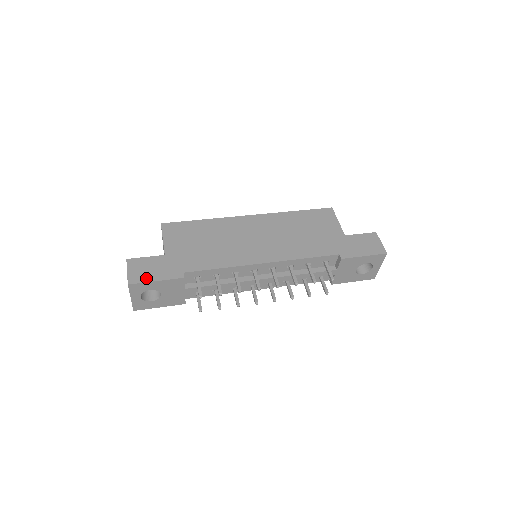
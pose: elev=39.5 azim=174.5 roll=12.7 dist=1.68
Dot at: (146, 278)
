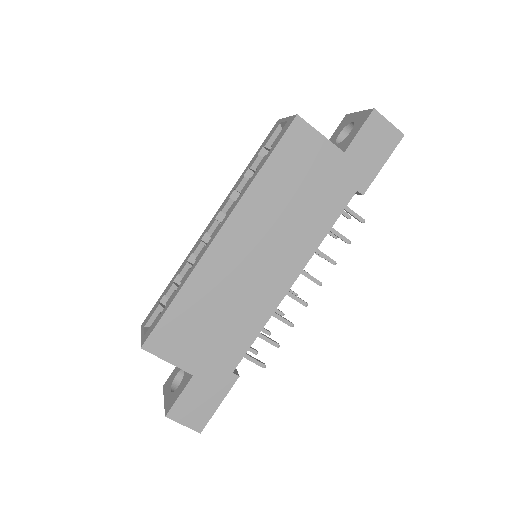
Dot at: (208, 413)
